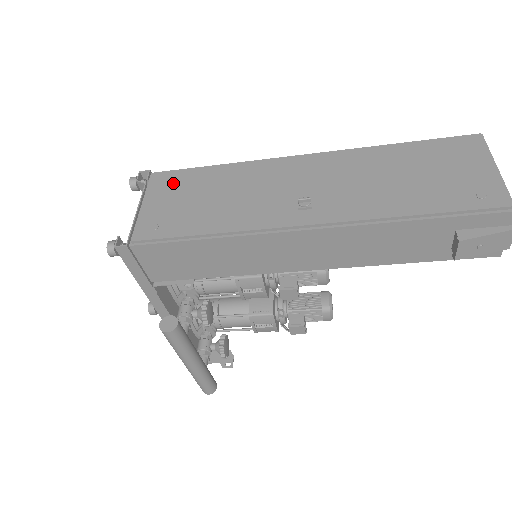
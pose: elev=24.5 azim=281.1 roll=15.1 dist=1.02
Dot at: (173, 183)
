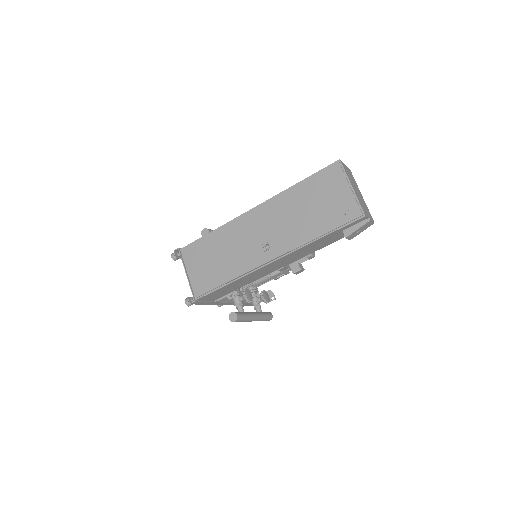
Dot at: (195, 254)
